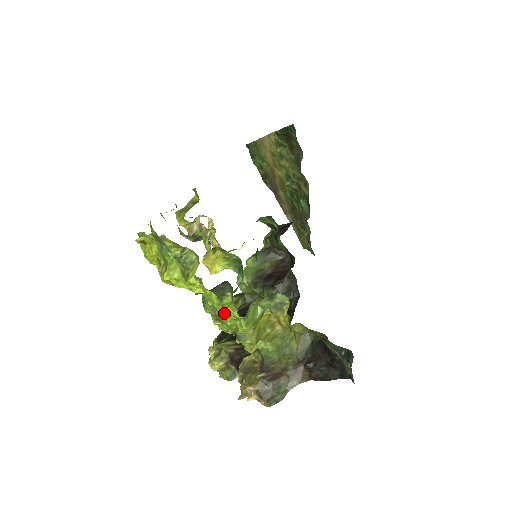
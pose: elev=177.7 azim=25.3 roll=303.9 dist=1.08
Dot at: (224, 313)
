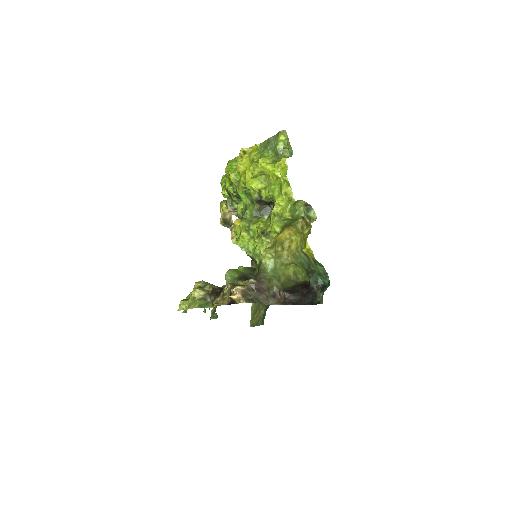
Dot at: (286, 191)
